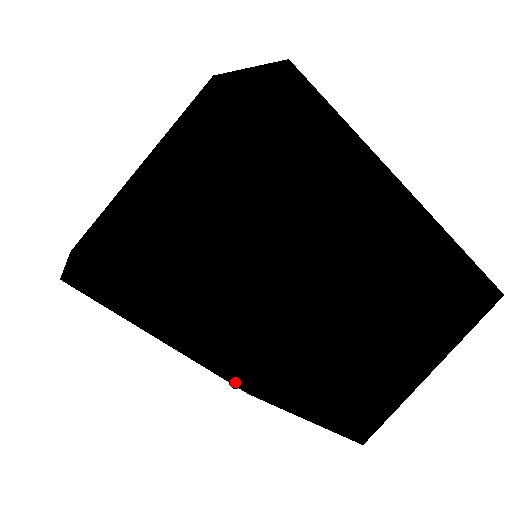
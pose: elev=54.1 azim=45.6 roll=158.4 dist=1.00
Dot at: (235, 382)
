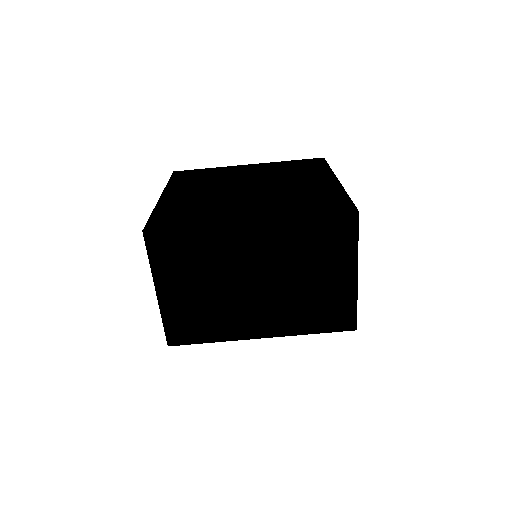
Dot at: occluded
